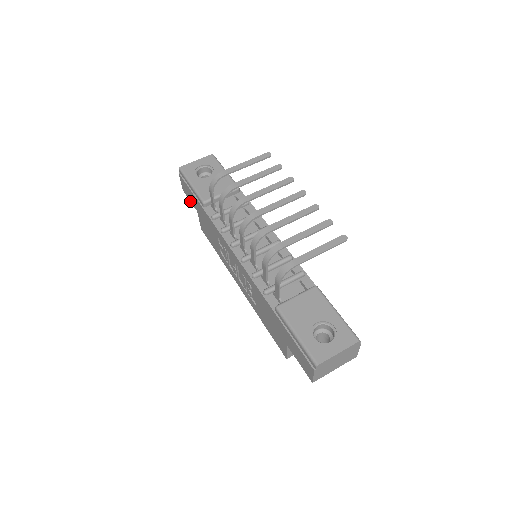
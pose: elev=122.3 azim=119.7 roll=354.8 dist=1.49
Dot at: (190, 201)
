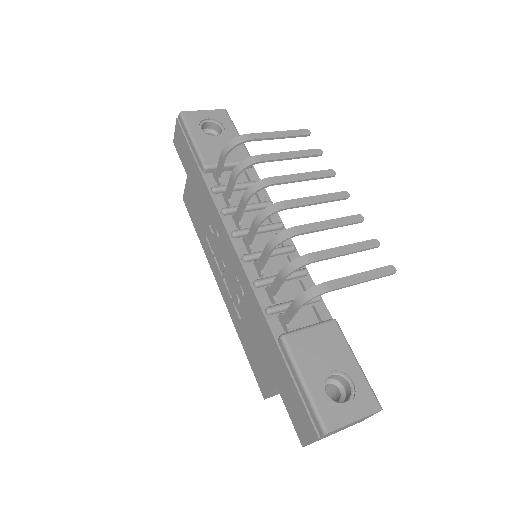
Dot at: (180, 159)
